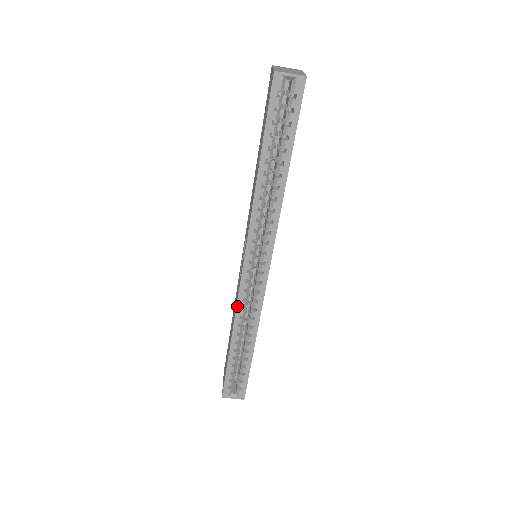
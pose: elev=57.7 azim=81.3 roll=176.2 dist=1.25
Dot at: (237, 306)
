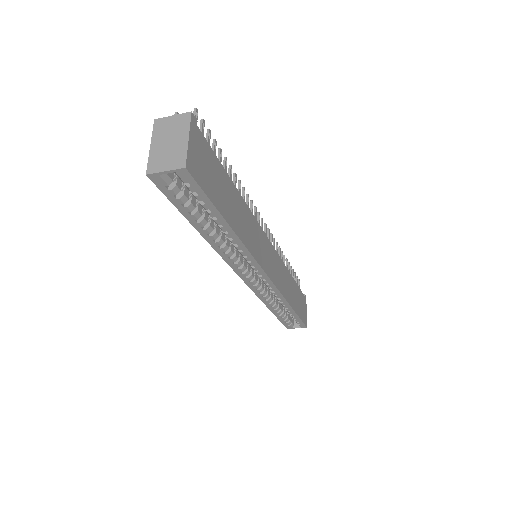
Dot at: (258, 296)
